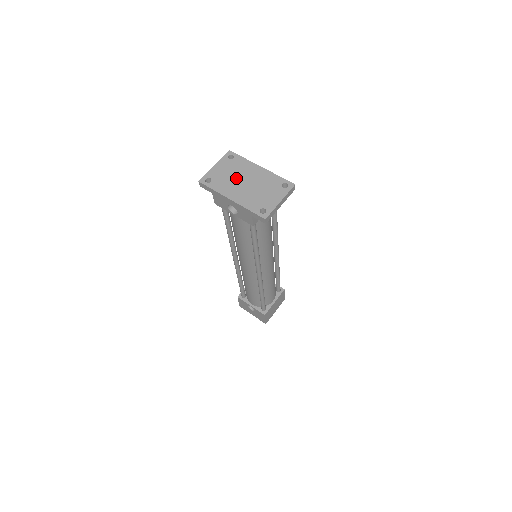
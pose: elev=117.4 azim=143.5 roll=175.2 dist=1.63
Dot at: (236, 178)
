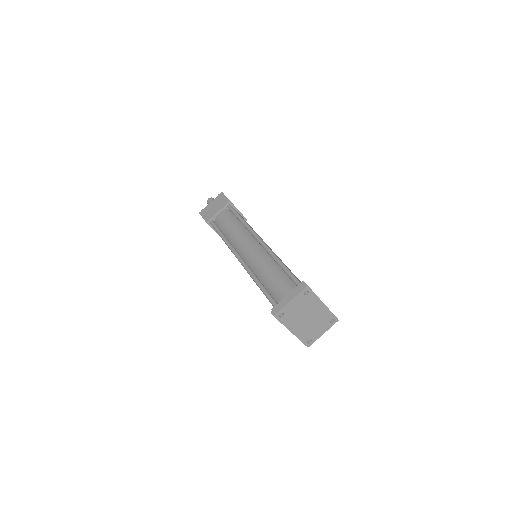
Dot at: (303, 314)
